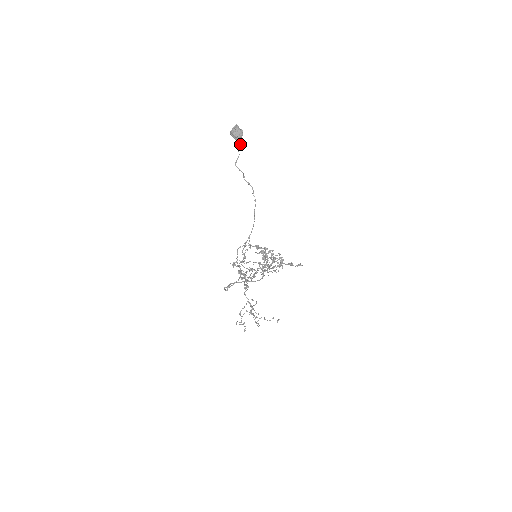
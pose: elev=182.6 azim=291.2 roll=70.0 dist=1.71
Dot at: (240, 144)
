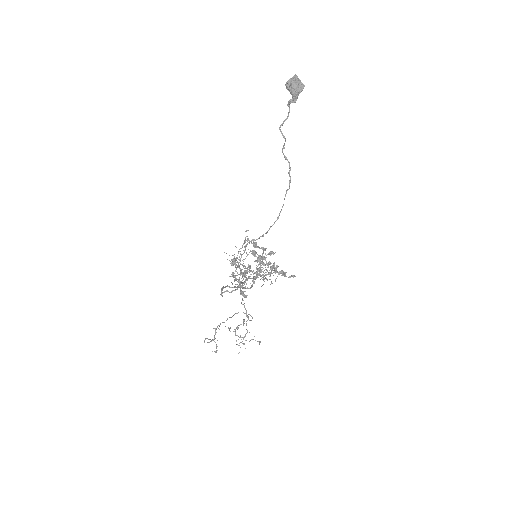
Dot at: (295, 102)
